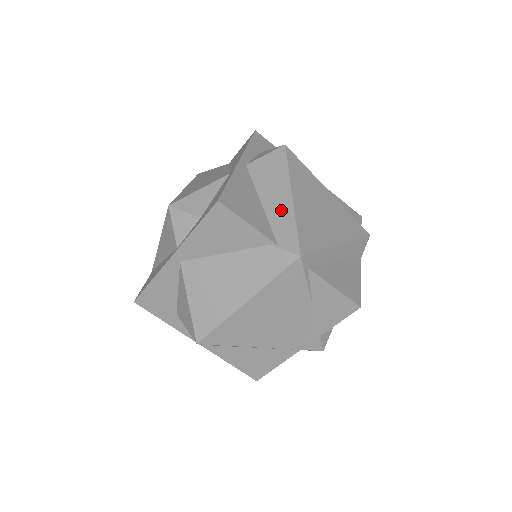
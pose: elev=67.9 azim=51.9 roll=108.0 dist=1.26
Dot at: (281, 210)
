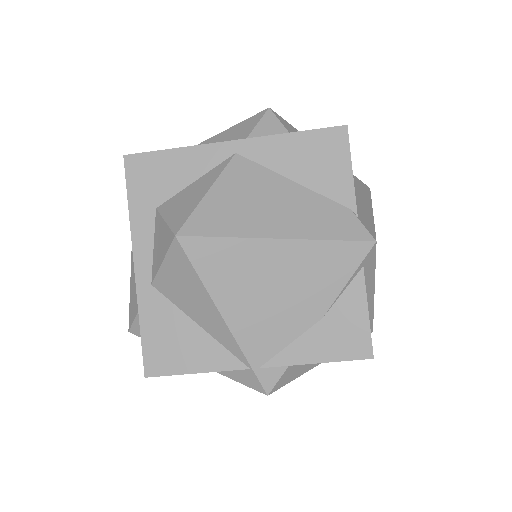
Dot at: (363, 206)
